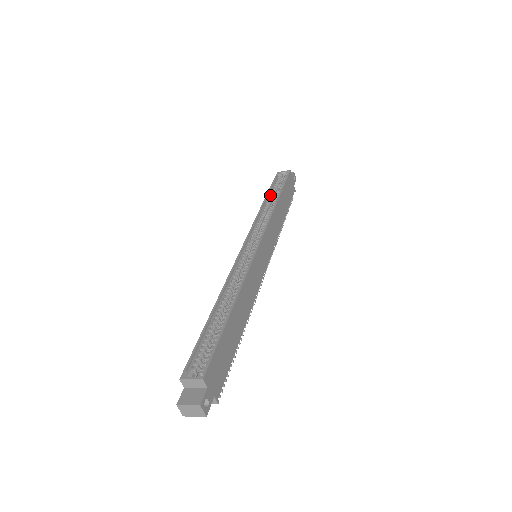
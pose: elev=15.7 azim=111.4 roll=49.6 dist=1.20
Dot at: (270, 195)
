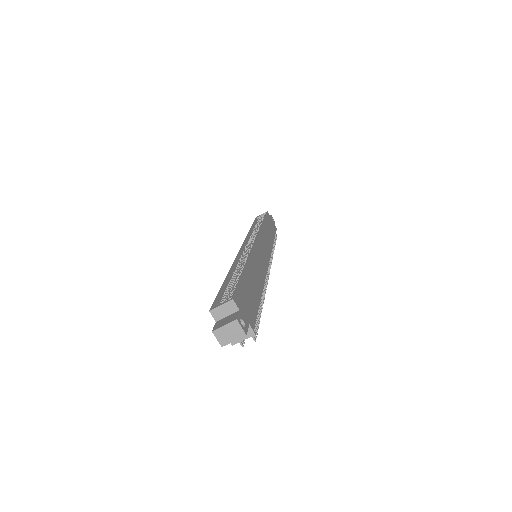
Dot at: (255, 226)
